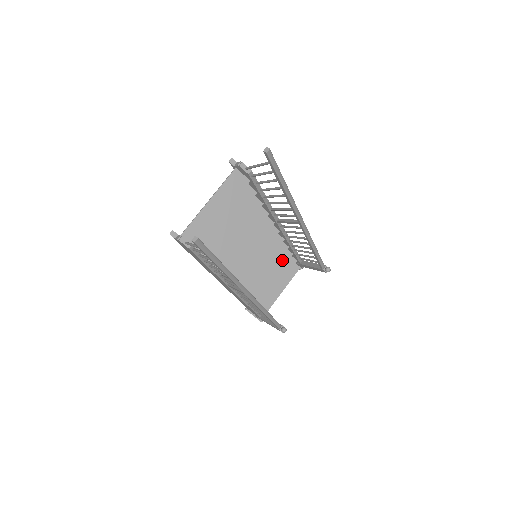
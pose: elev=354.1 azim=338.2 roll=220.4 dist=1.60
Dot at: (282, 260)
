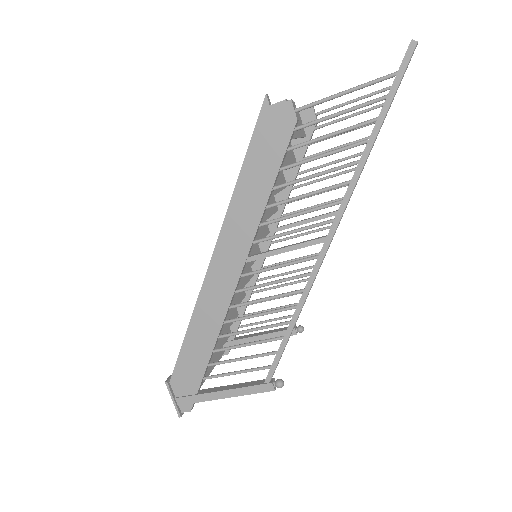
Dot at: (231, 314)
